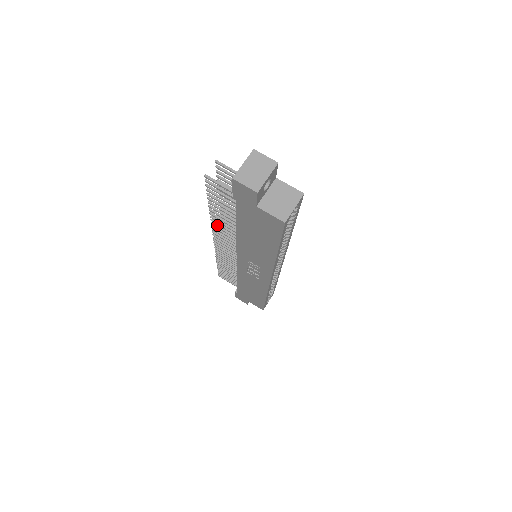
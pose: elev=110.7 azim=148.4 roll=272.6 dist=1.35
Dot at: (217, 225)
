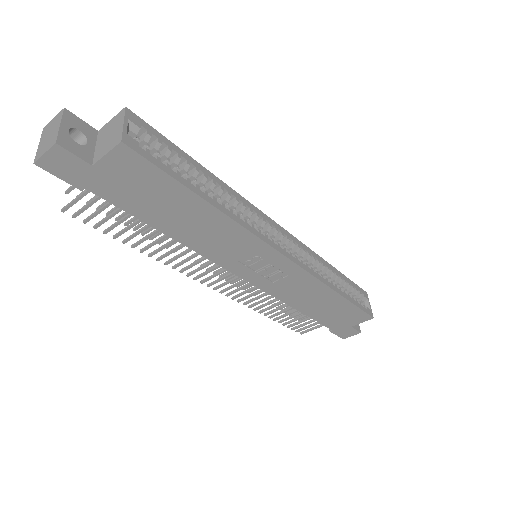
Dot at: (177, 263)
